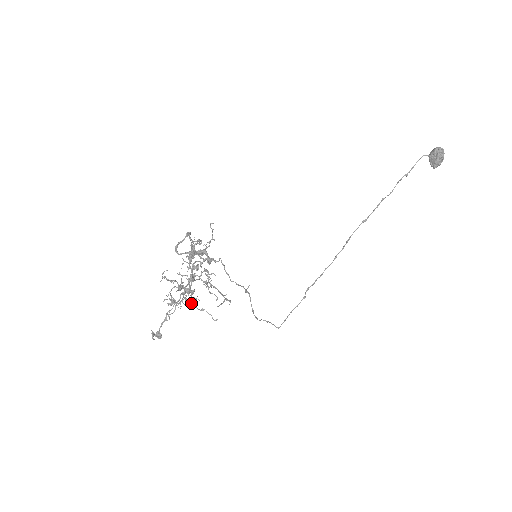
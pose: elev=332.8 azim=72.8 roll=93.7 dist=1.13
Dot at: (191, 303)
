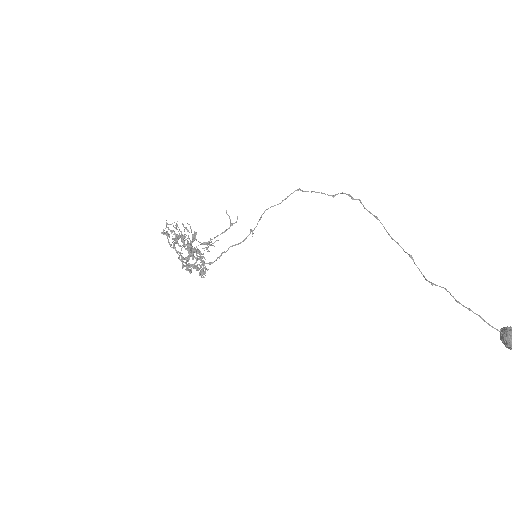
Dot at: occluded
